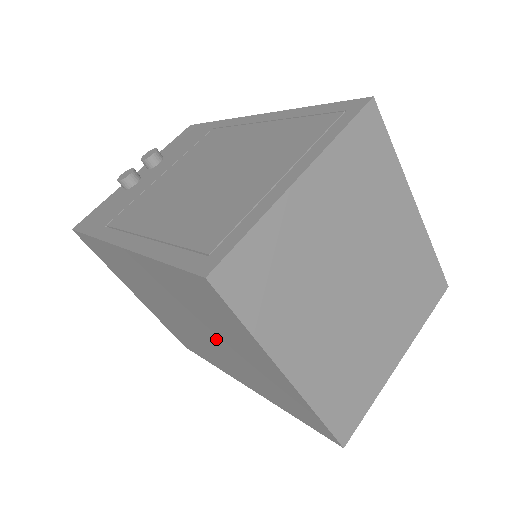
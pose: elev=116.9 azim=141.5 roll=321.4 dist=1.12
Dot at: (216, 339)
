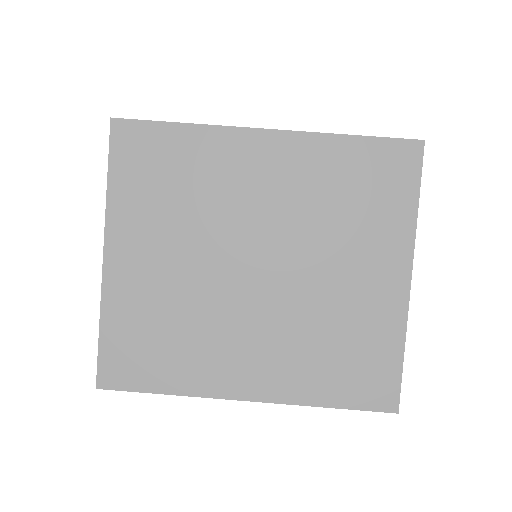
Dot at: occluded
